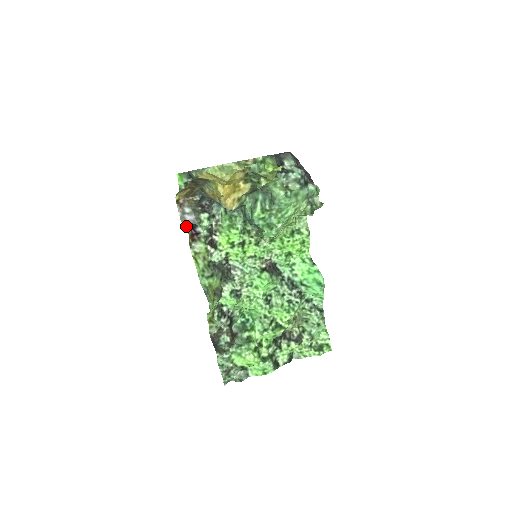
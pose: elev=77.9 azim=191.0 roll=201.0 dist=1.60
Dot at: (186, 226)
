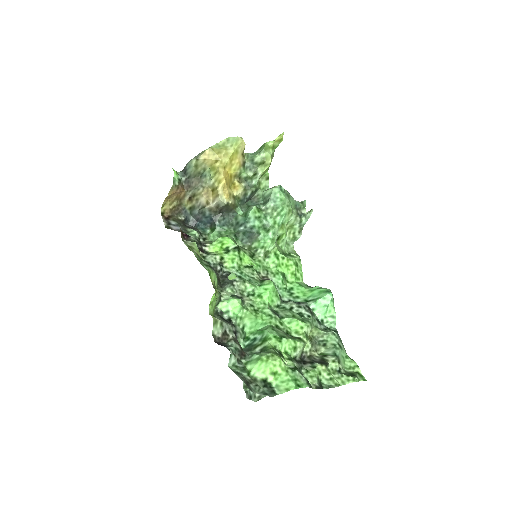
Dot at: occluded
